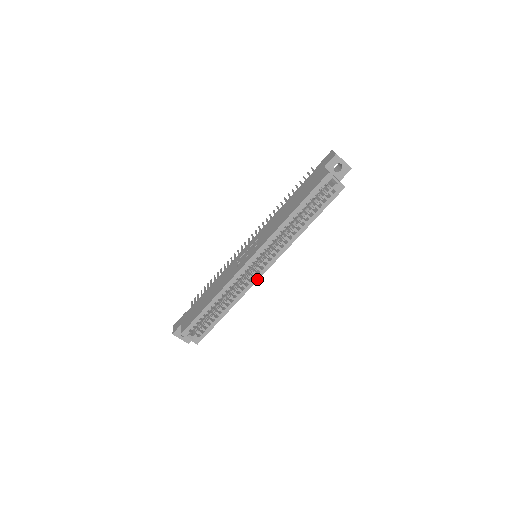
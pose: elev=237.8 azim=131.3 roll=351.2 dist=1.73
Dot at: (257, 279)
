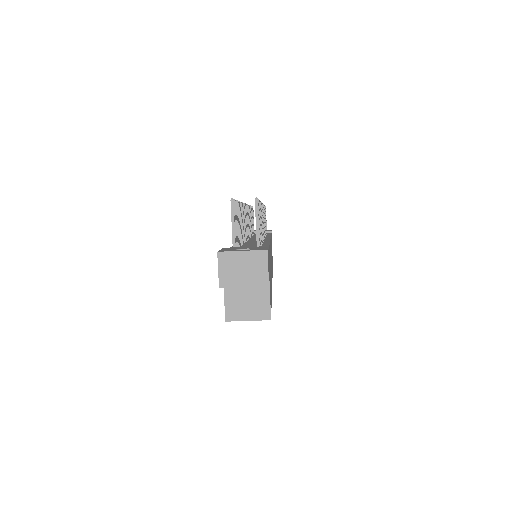
Dot at: occluded
